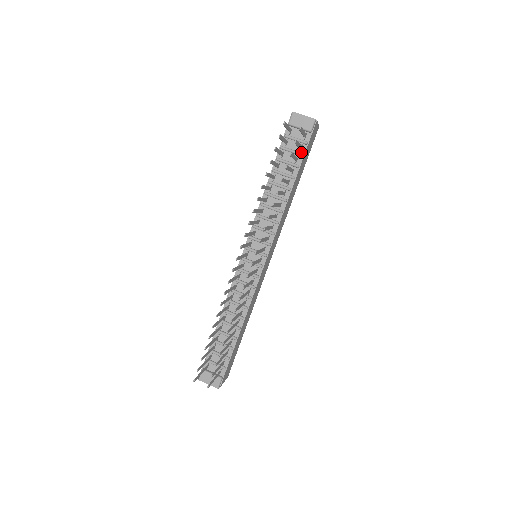
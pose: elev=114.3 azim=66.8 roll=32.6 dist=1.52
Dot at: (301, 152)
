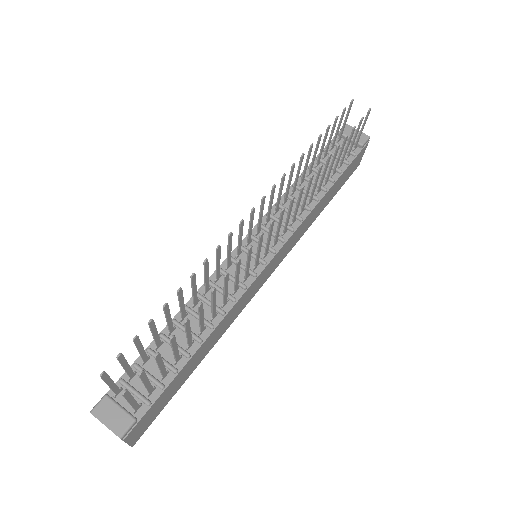
Dot at: (346, 161)
